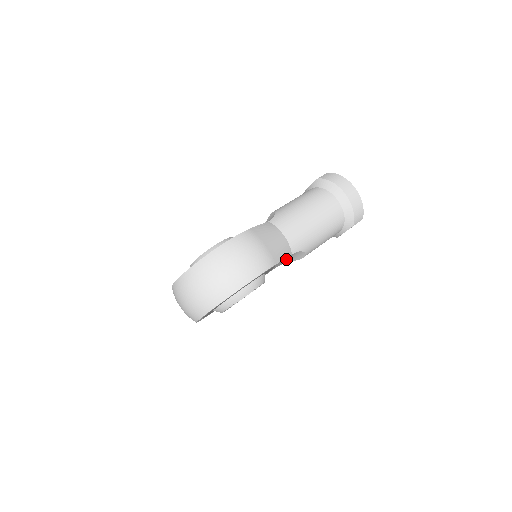
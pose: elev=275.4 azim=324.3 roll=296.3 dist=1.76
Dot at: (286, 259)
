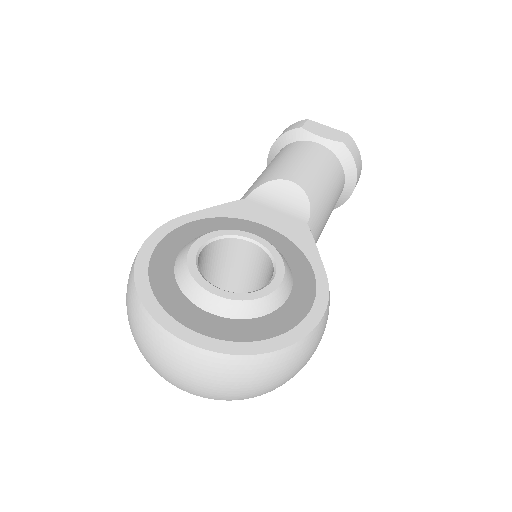
Dot at: occluded
